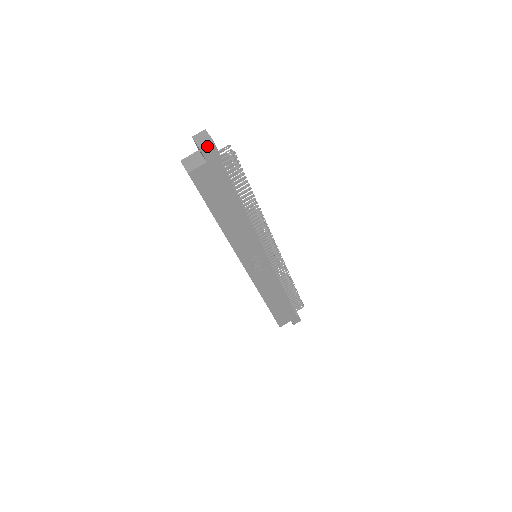
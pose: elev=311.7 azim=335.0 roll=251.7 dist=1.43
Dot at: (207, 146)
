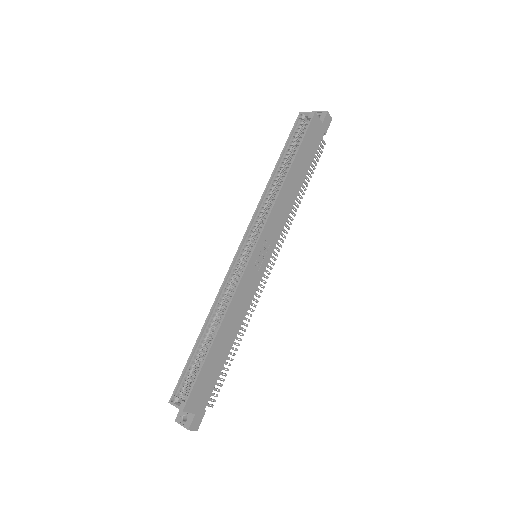
Dot at: (329, 116)
